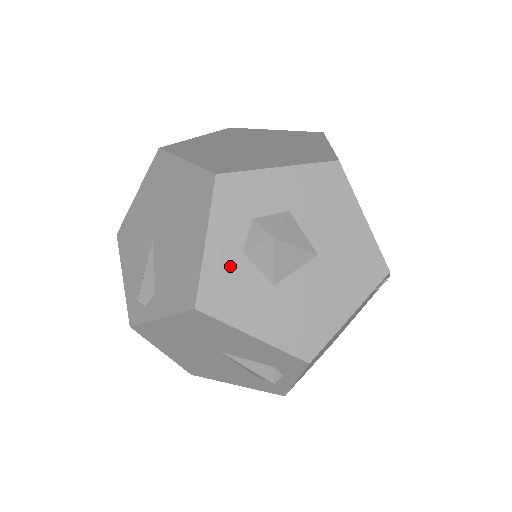
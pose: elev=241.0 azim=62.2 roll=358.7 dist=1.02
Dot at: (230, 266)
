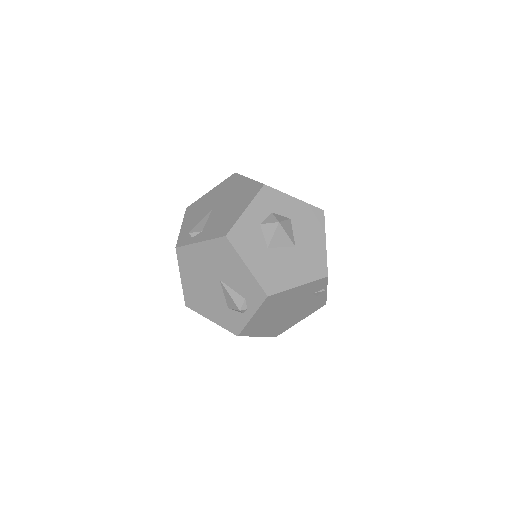
Dot at: (251, 227)
